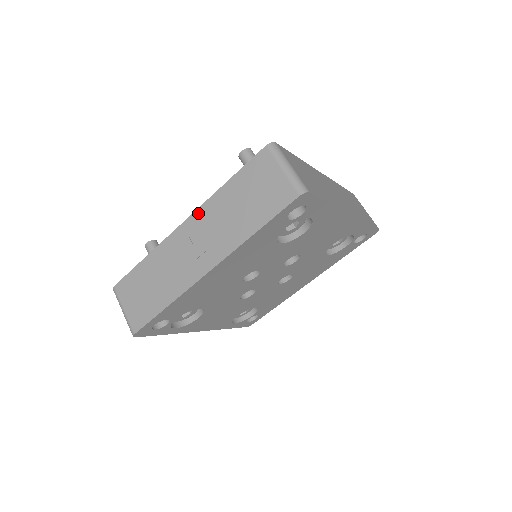
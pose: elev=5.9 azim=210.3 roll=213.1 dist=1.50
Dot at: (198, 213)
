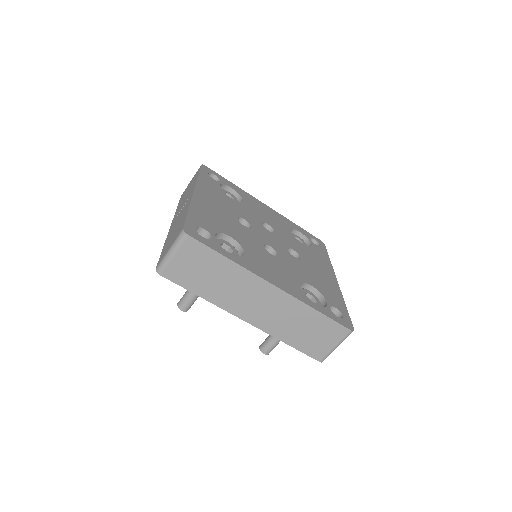
Dot at: occluded
